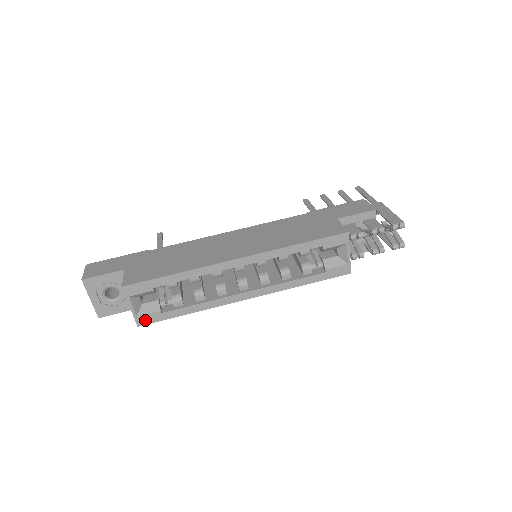
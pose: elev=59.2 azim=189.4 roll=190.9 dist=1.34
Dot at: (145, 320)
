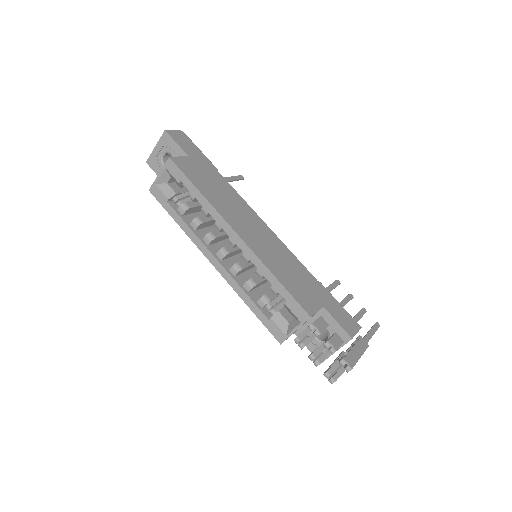
Dot at: (156, 192)
